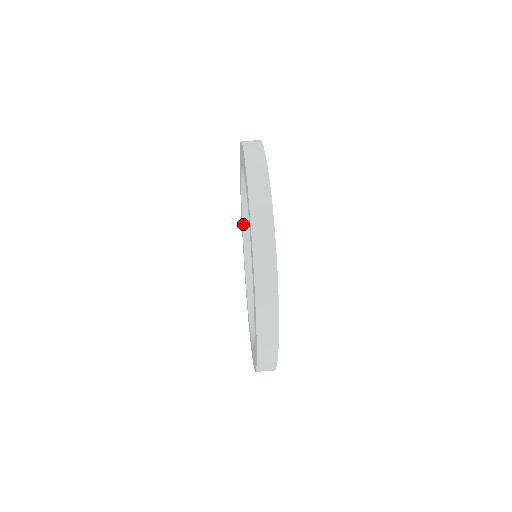
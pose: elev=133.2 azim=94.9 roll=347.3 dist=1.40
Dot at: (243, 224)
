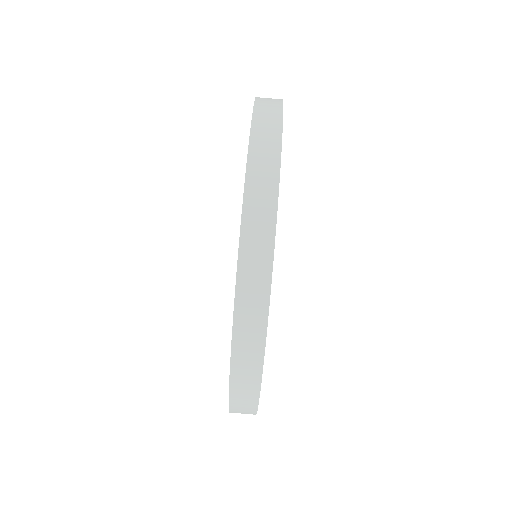
Dot at: occluded
